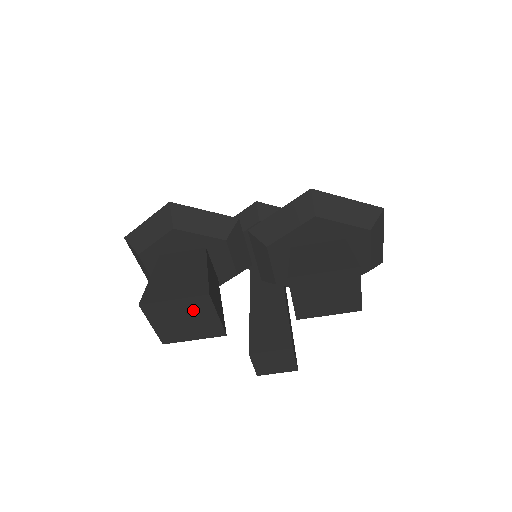
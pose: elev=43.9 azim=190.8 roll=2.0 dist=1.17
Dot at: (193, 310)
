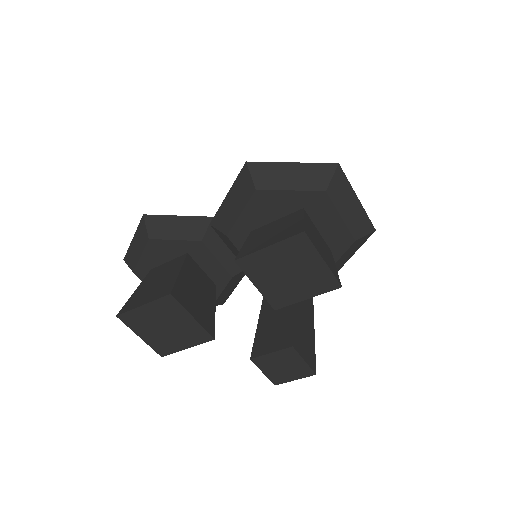
Dot at: (166, 314)
